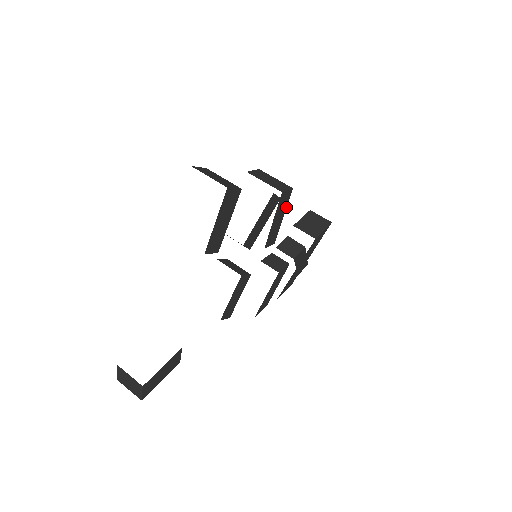
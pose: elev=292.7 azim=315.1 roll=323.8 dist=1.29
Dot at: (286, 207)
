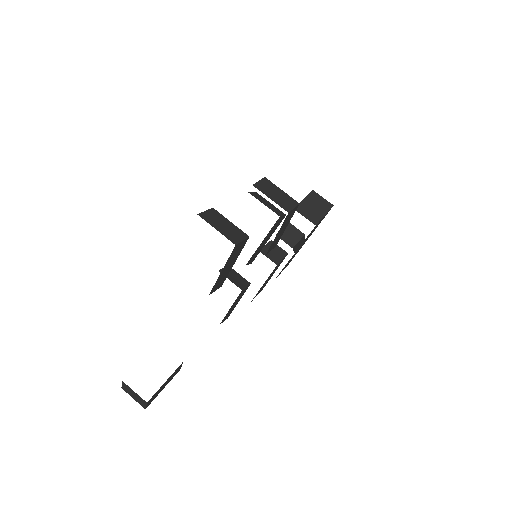
Dot at: occluded
